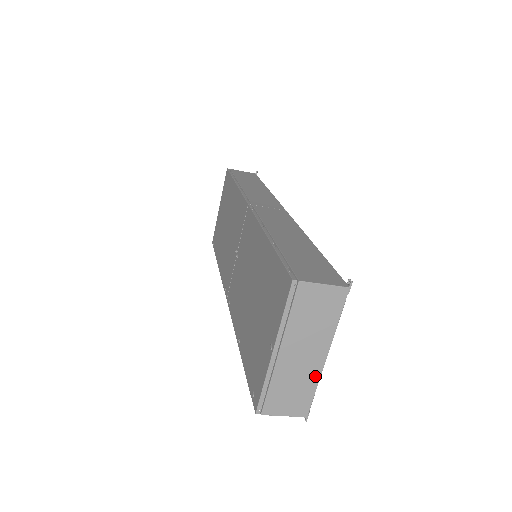
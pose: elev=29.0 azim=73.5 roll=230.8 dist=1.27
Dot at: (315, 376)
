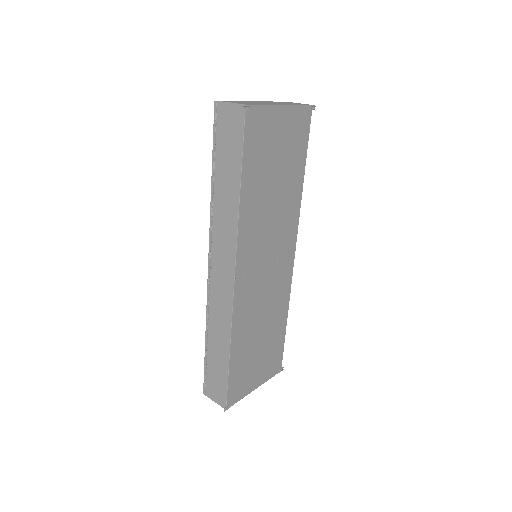
Dot at: occluded
